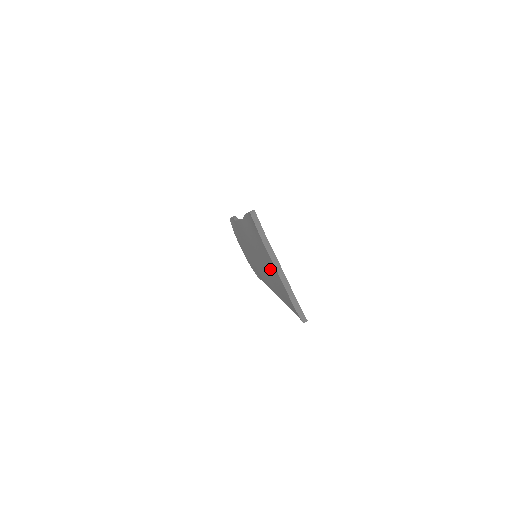
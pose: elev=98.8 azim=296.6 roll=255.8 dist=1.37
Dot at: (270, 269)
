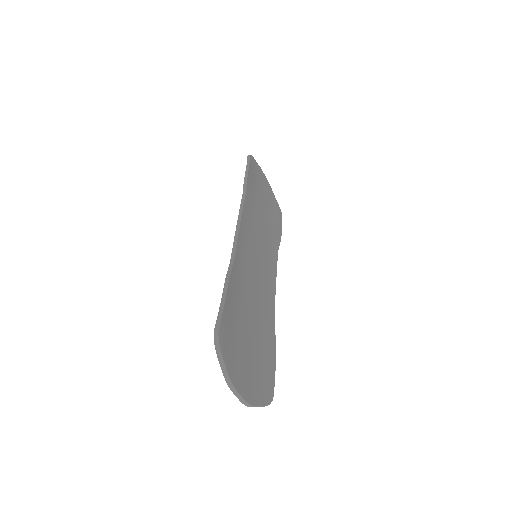
Dot at: occluded
